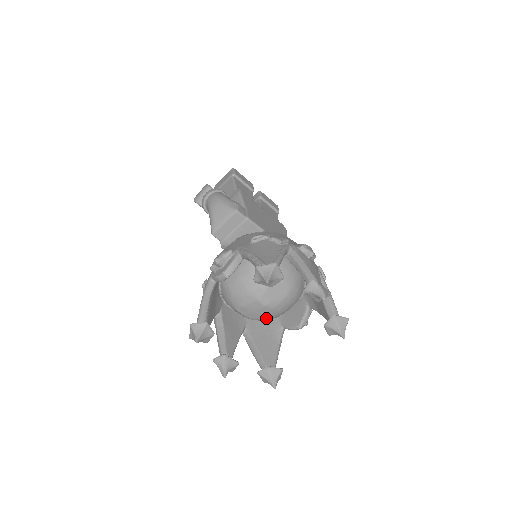
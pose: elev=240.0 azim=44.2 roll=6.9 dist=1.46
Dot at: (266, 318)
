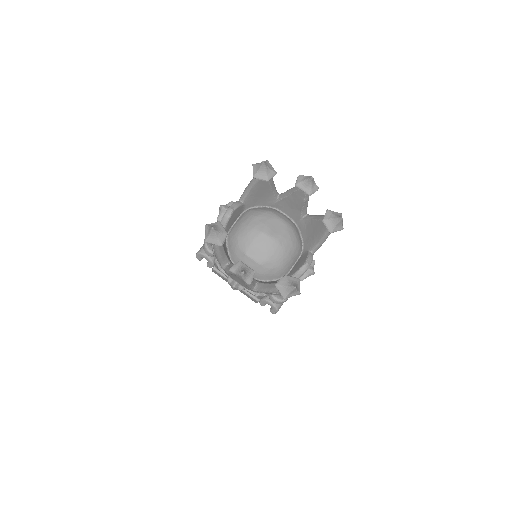
Dot at: (274, 260)
